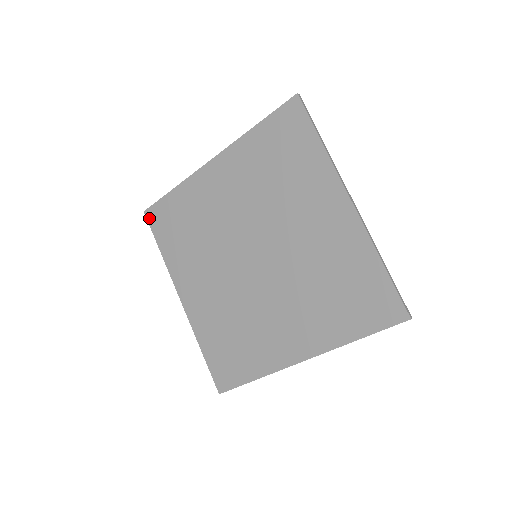
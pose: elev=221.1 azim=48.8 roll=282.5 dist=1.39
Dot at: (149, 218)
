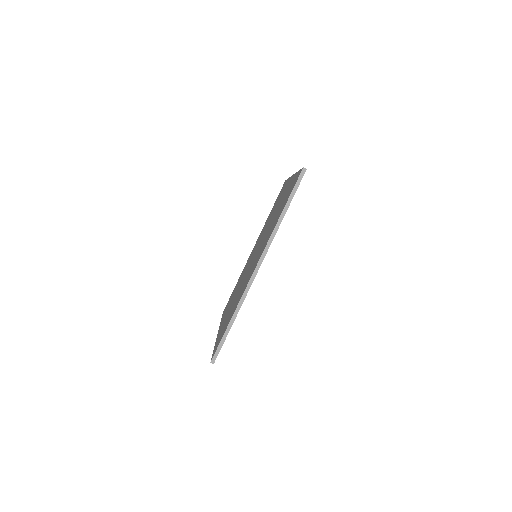
Dot at: occluded
